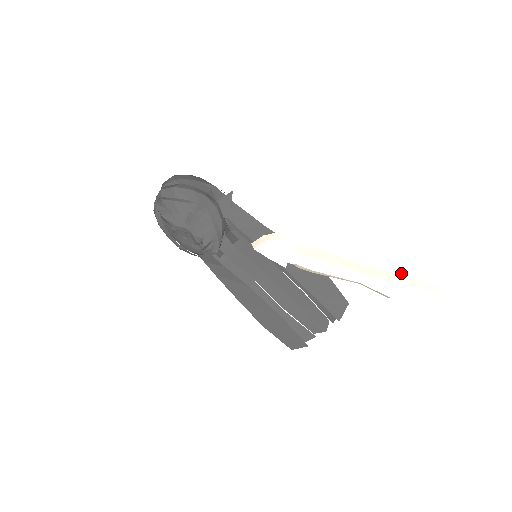
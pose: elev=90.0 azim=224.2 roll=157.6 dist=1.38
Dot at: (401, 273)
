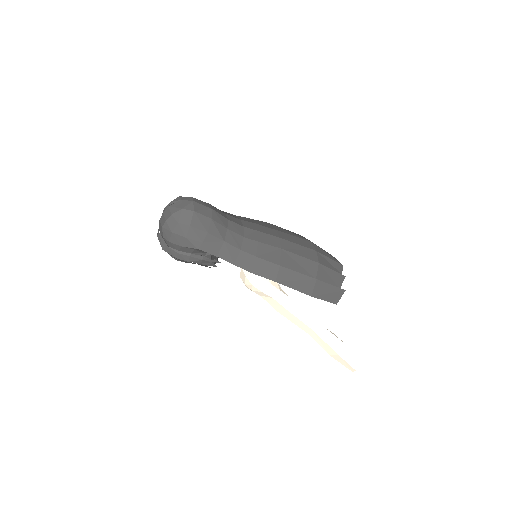
Dot at: (334, 352)
